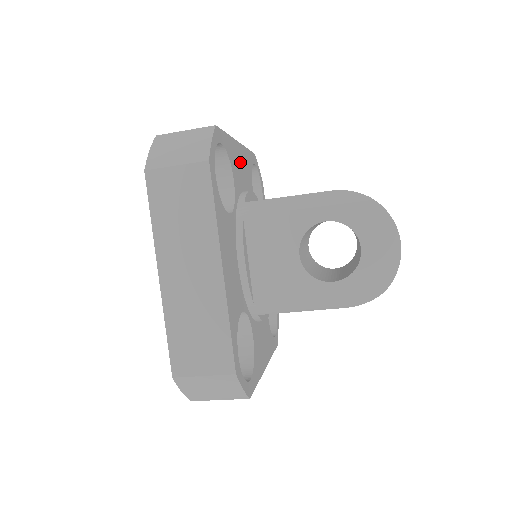
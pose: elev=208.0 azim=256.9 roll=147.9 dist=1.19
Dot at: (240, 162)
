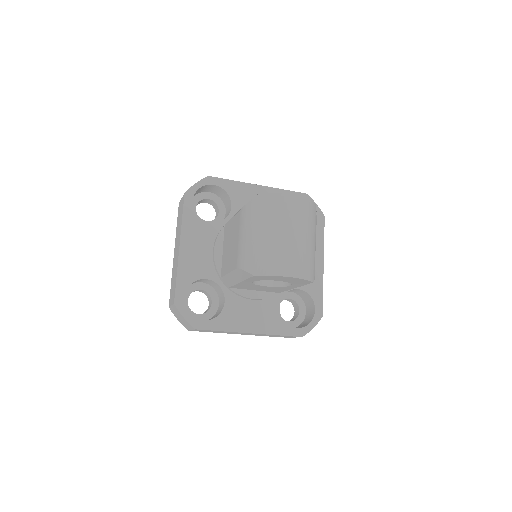
Dot at: (193, 252)
